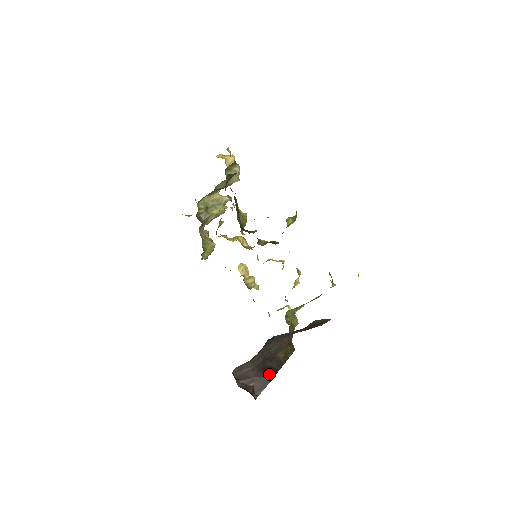
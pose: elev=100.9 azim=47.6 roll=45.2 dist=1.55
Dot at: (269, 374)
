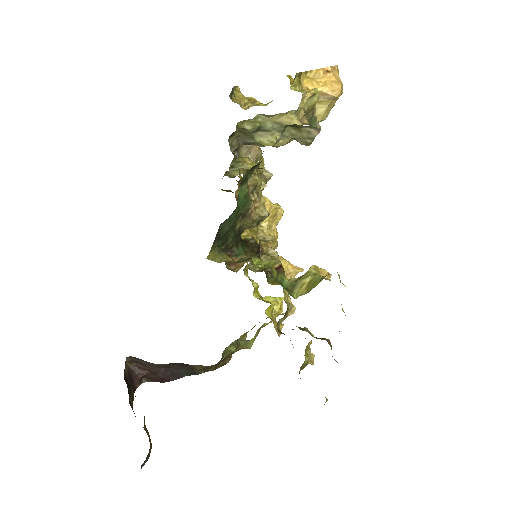
Dot at: (170, 375)
